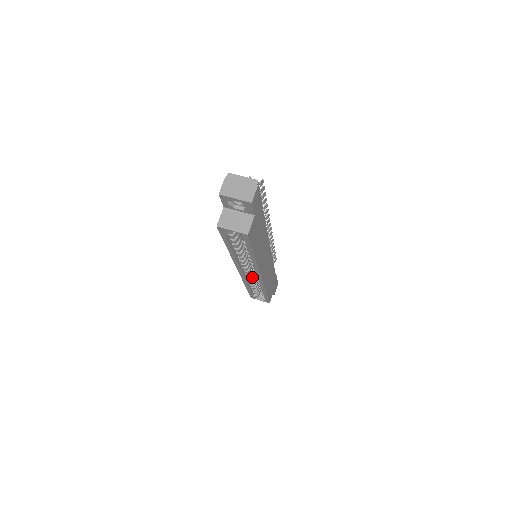
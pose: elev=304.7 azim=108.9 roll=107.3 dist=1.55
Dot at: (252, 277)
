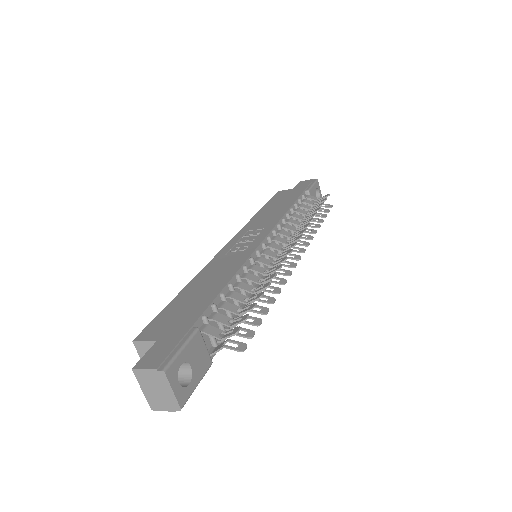
Dot at: occluded
